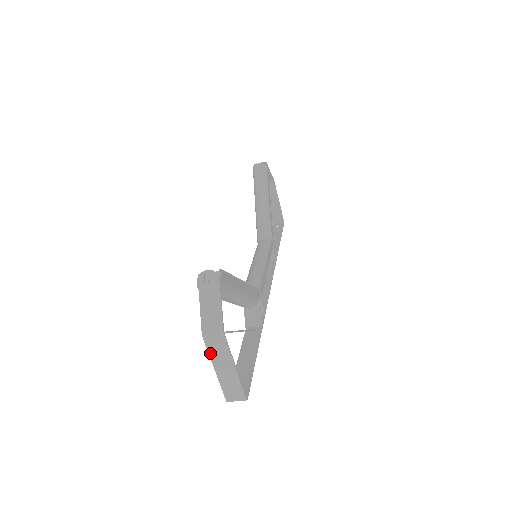
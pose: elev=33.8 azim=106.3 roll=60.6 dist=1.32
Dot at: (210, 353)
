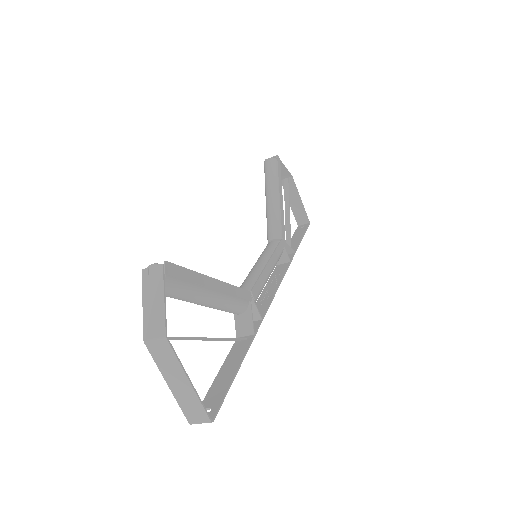
Dot at: (157, 363)
